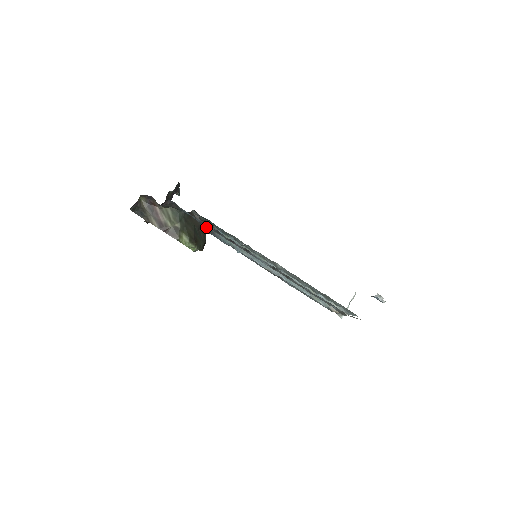
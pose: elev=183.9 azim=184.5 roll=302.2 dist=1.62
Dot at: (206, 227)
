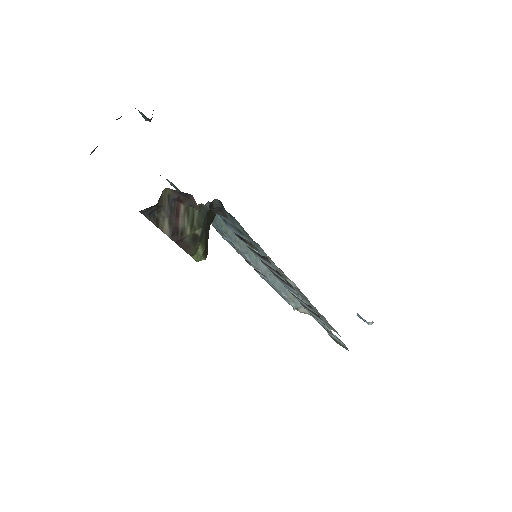
Dot at: occluded
